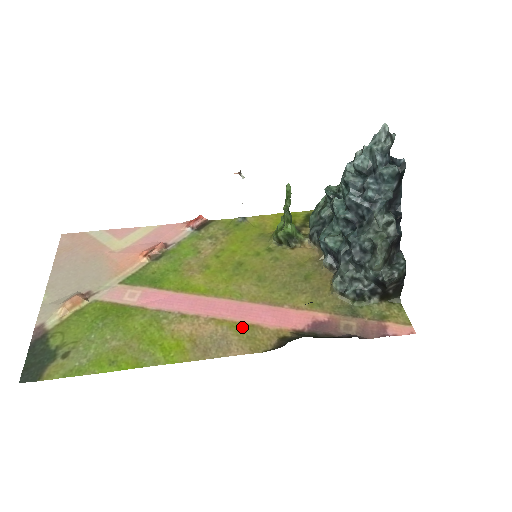
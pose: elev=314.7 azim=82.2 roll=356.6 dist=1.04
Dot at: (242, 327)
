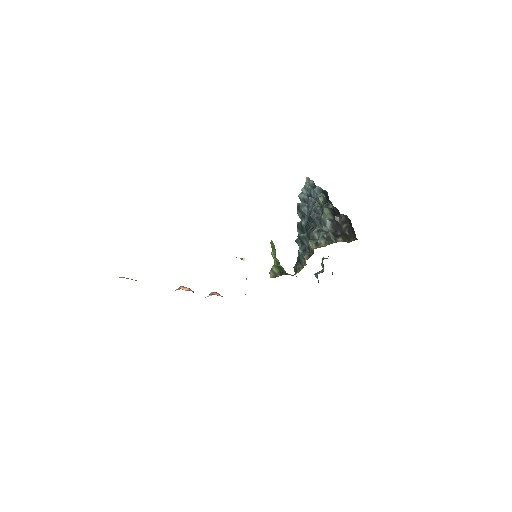
Dot at: occluded
